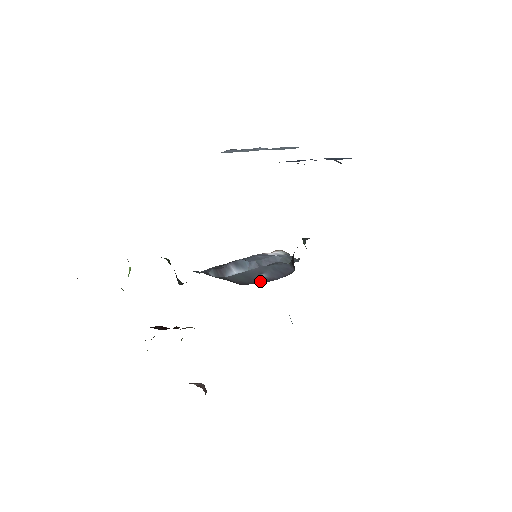
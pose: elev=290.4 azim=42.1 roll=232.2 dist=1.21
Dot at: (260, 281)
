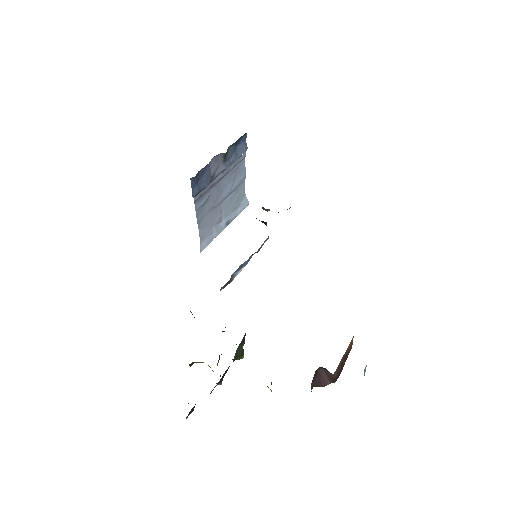
Dot at: occluded
